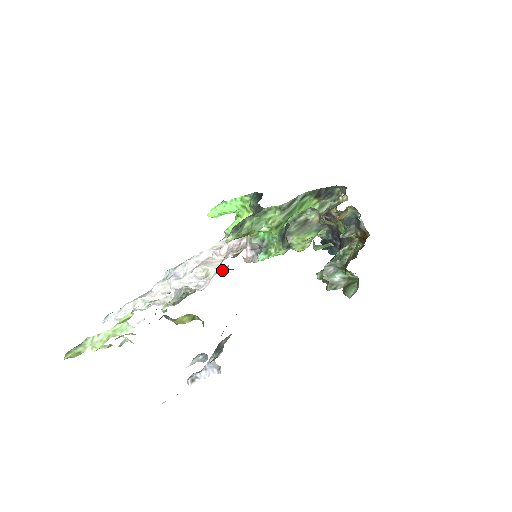
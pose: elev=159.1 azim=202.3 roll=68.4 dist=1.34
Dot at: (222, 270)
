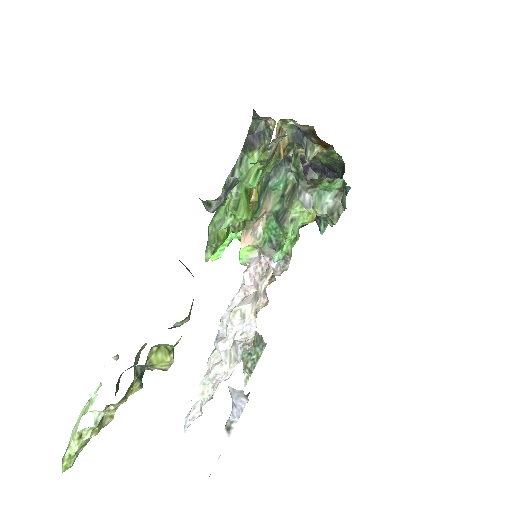
Dot at: (258, 301)
